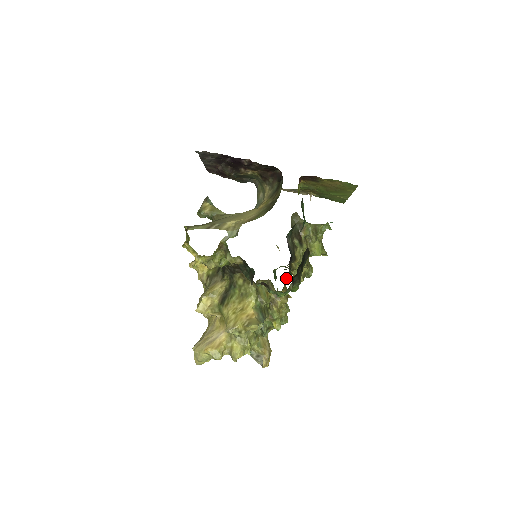
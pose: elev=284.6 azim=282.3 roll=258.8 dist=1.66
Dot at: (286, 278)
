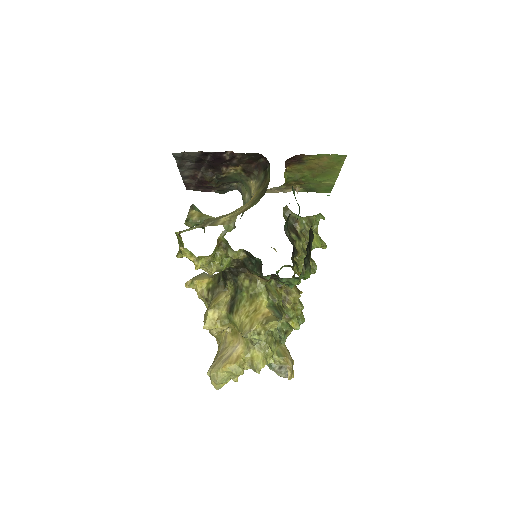
Dot at: occluded
